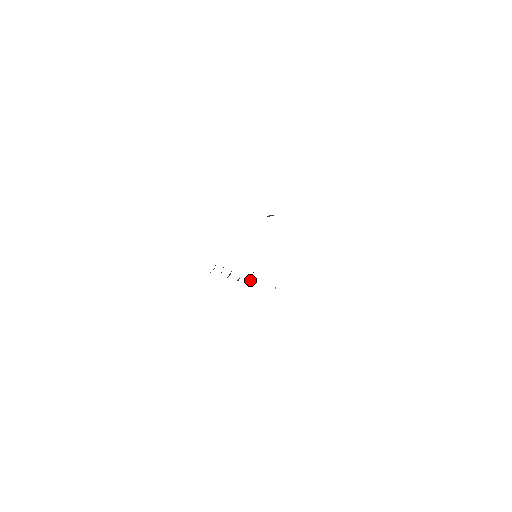
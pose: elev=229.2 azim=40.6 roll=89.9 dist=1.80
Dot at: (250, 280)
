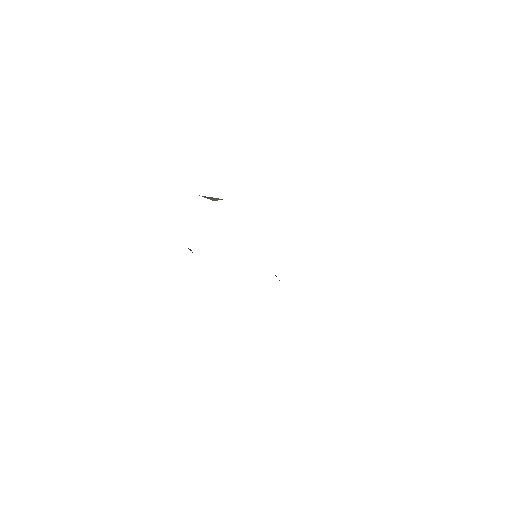
Dot at: occluded
